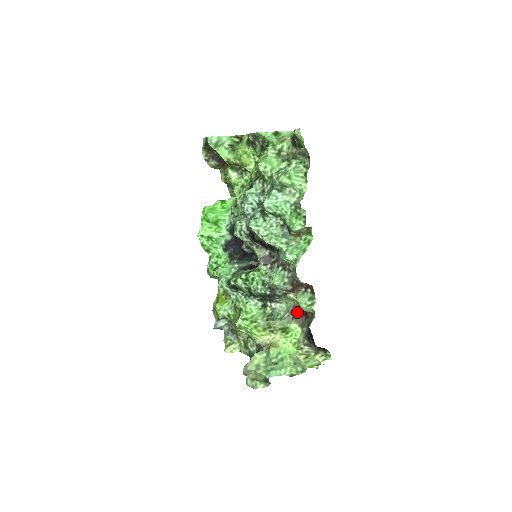
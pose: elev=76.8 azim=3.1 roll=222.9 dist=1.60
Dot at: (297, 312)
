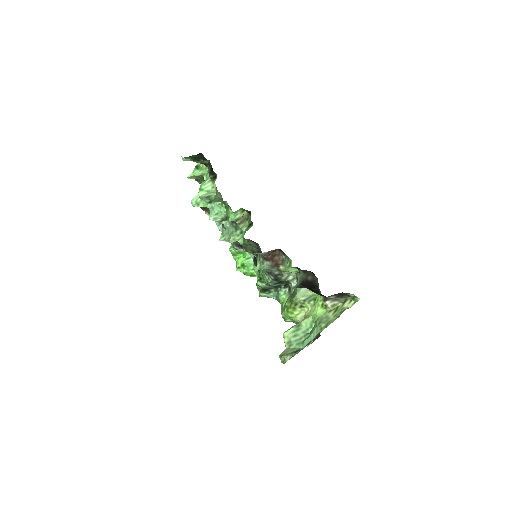
Dot at: occluded
